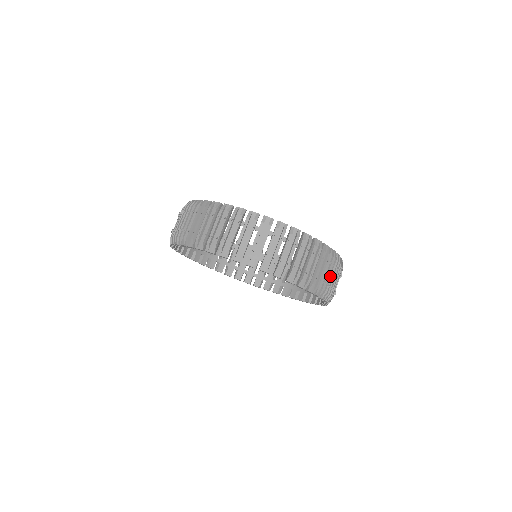
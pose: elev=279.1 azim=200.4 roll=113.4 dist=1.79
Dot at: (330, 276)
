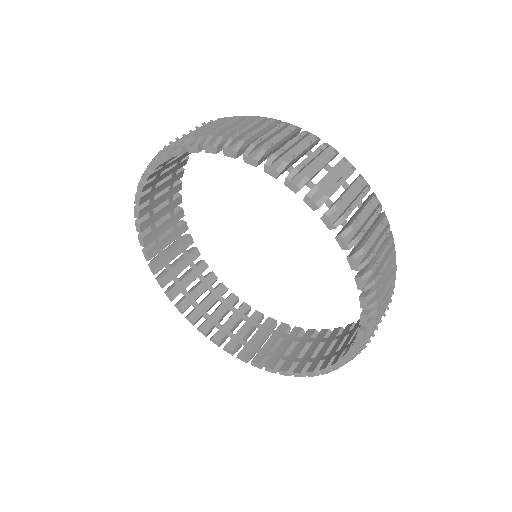
Dot at: (340, 185)
